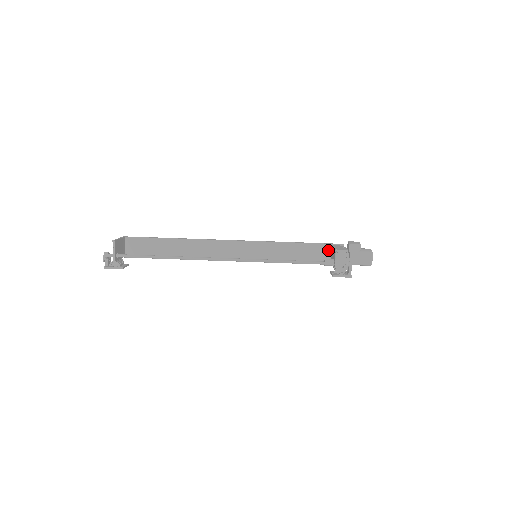
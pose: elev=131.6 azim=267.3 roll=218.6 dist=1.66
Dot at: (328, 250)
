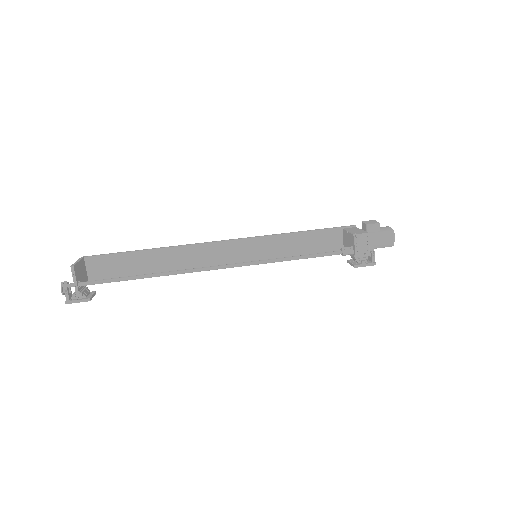
Dot at: (339, 235)
